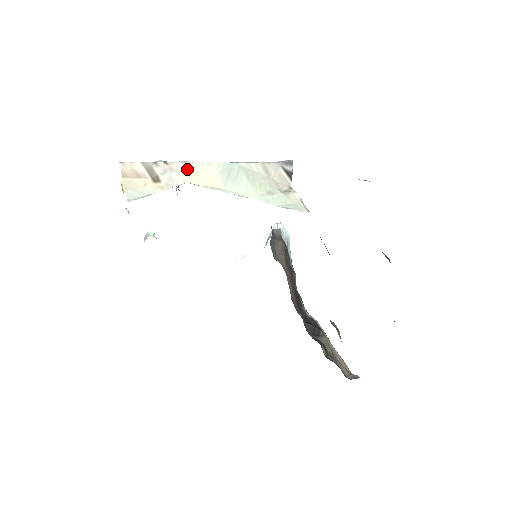
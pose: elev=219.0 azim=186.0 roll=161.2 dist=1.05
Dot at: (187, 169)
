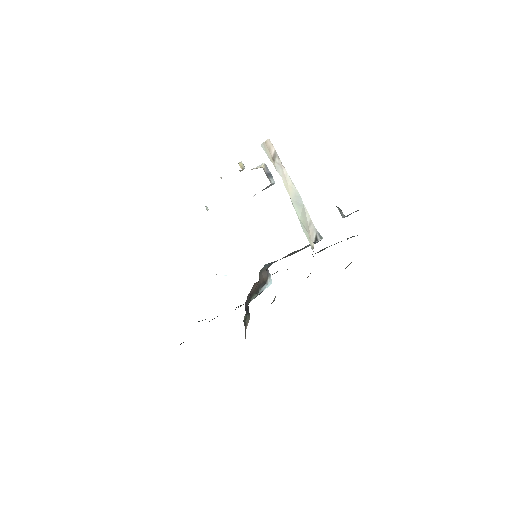
Dot at: (286, 176)
